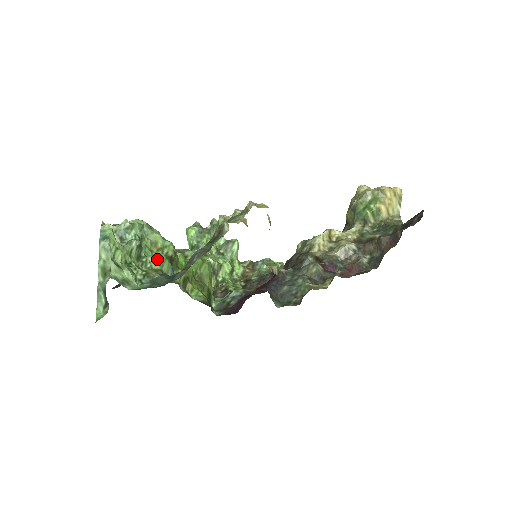
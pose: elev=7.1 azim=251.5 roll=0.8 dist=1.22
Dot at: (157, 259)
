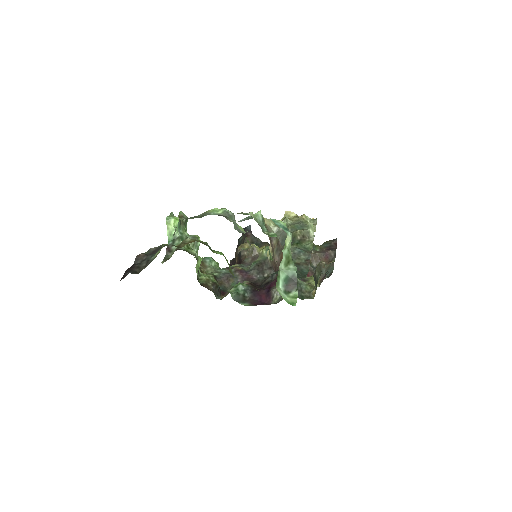
Dot at: occluded
